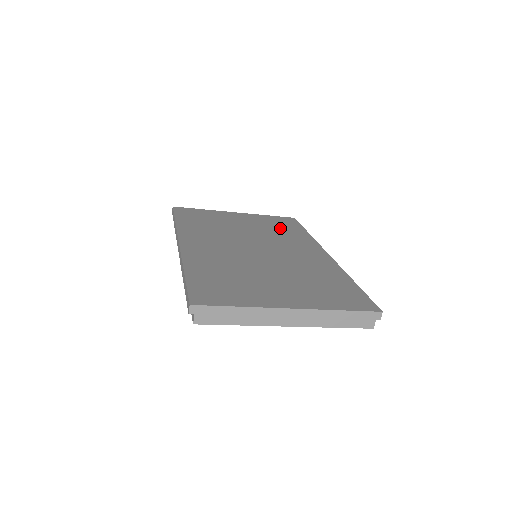
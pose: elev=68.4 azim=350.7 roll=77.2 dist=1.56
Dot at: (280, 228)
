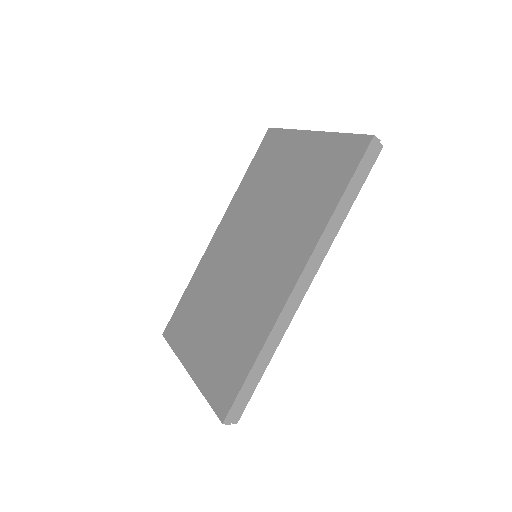
Dot at: (316, 187)
